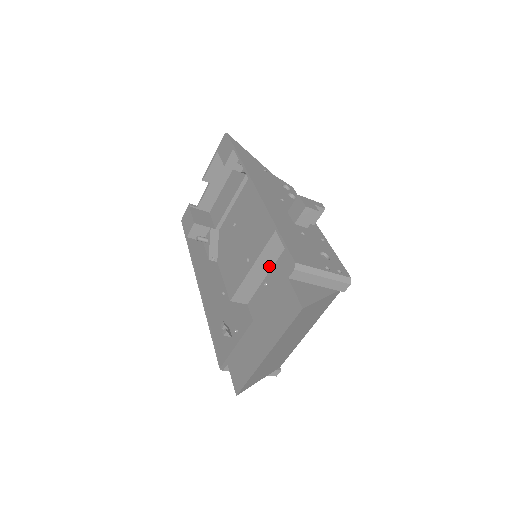
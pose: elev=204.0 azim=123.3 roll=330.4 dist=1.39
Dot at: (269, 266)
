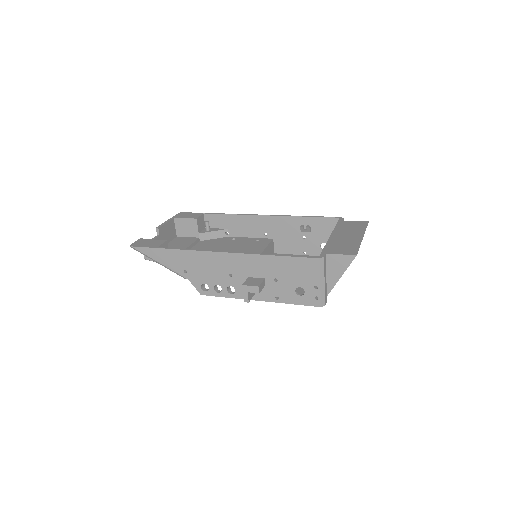
Dot at: occluded
